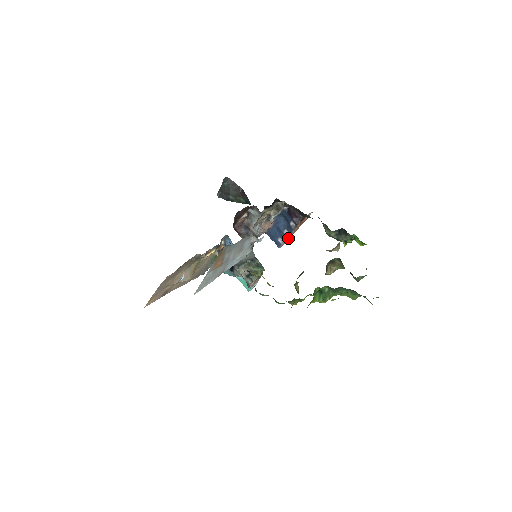
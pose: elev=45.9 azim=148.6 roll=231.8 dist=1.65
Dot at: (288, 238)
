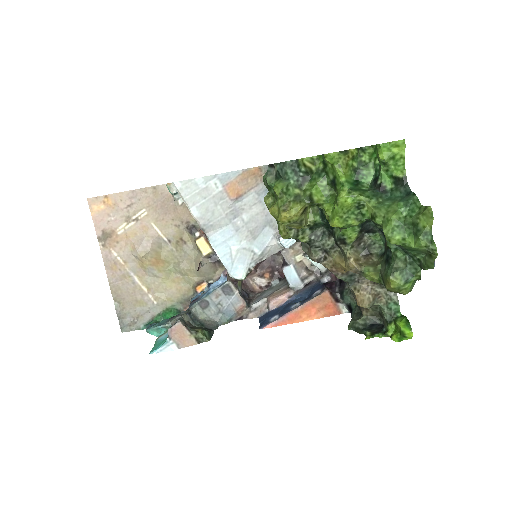
Dot at: (290, 313)
